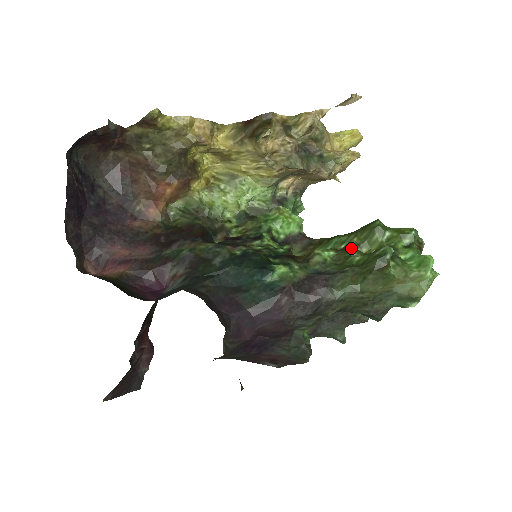
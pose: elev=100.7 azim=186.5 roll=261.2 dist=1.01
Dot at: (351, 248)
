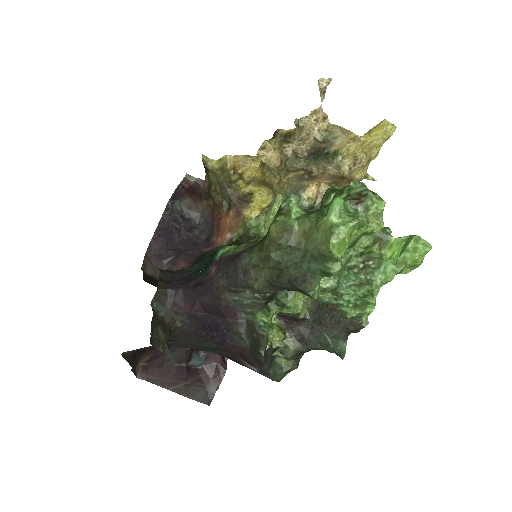
Dot at: occluded
